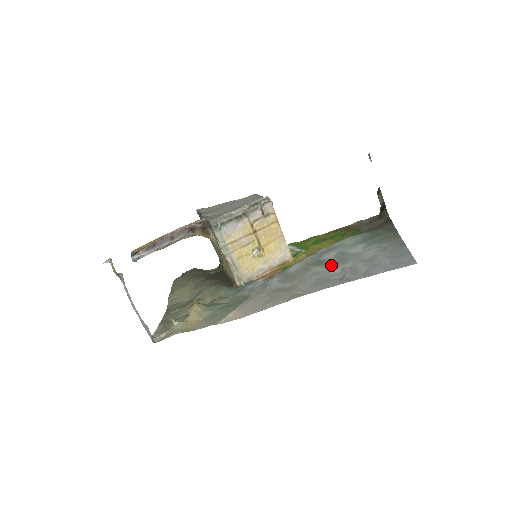
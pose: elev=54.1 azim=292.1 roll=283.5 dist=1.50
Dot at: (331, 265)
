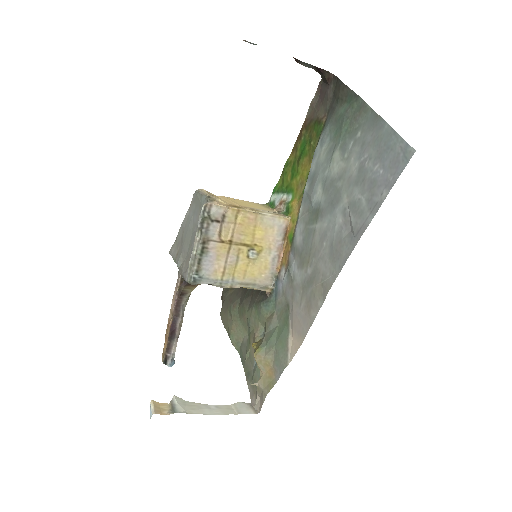
Dot at: (328, 212)
